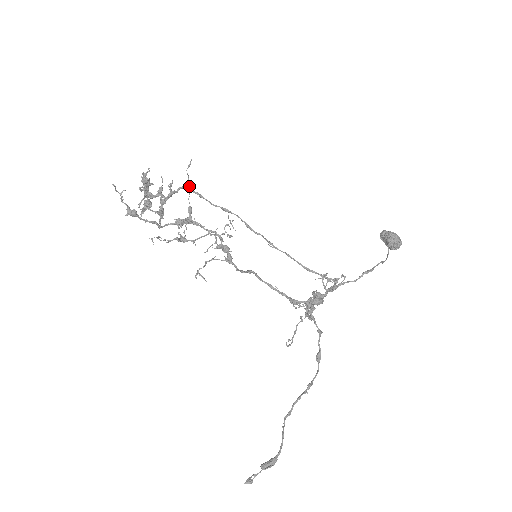
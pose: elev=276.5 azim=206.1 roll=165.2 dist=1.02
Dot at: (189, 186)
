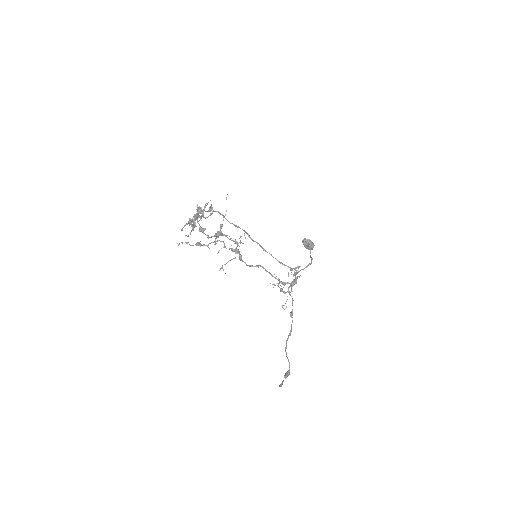
Dot at: occluded
